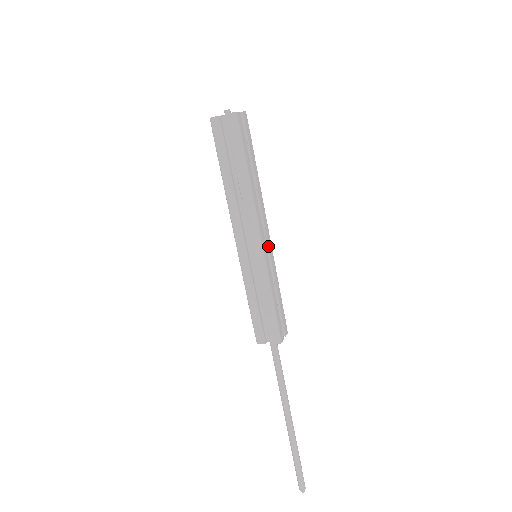
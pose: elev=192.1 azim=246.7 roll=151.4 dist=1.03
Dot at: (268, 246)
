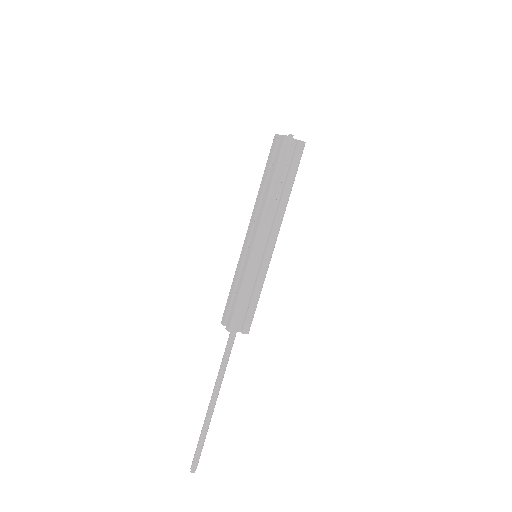
Dot at: occluded
